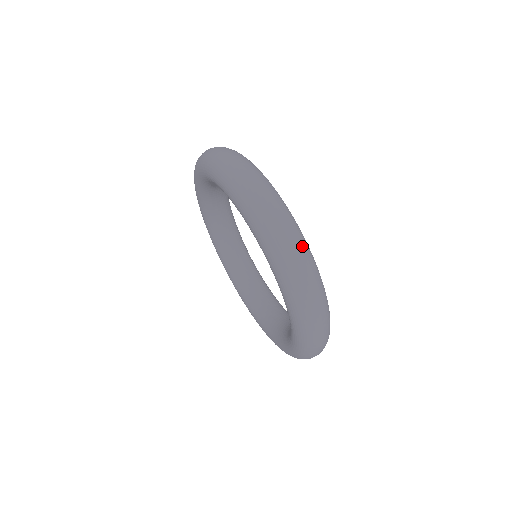
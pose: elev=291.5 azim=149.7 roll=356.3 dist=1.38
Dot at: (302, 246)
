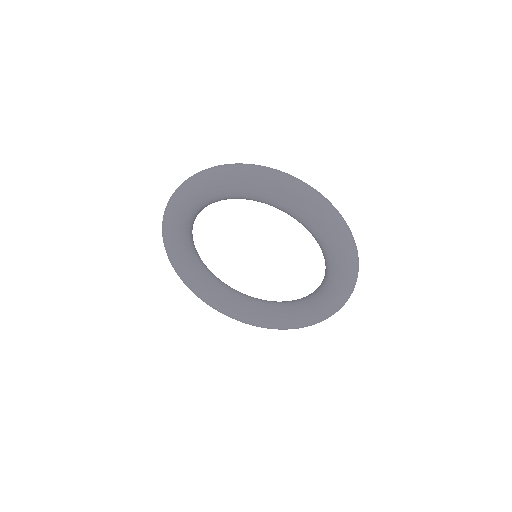
Dot at: (328, 201)
